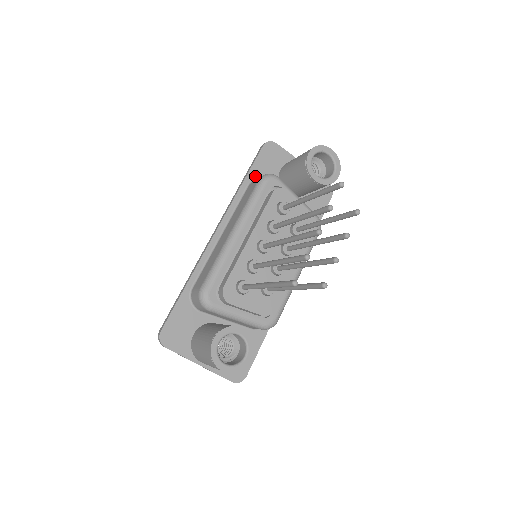
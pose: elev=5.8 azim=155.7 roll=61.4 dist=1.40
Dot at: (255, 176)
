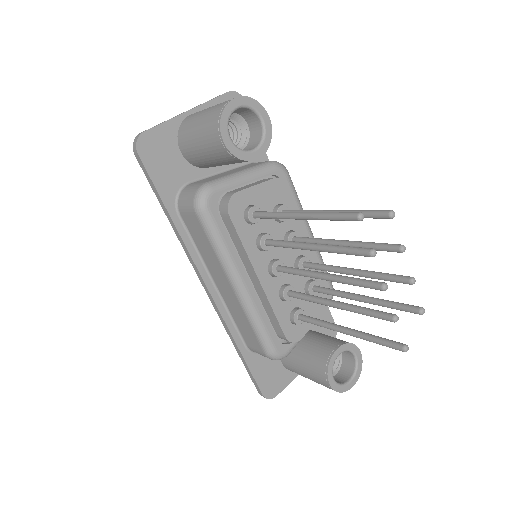
Dot at: (172, 196)
